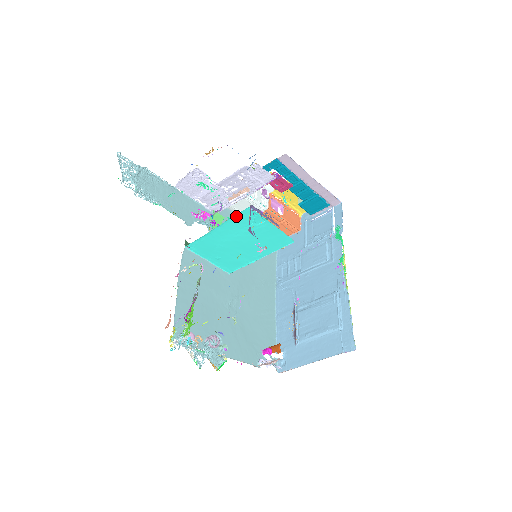
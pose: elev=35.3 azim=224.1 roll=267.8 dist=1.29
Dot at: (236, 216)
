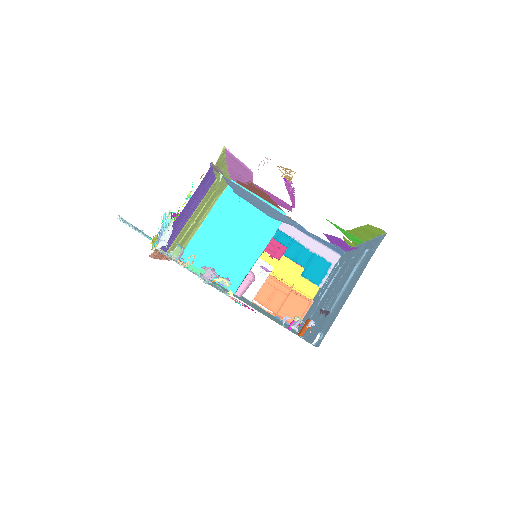
Dot at: (222, 197)
